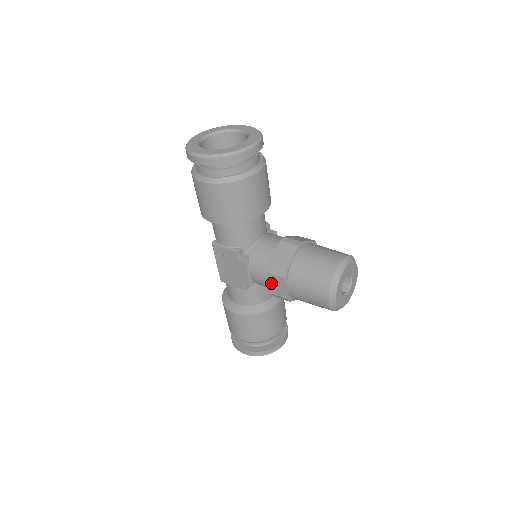
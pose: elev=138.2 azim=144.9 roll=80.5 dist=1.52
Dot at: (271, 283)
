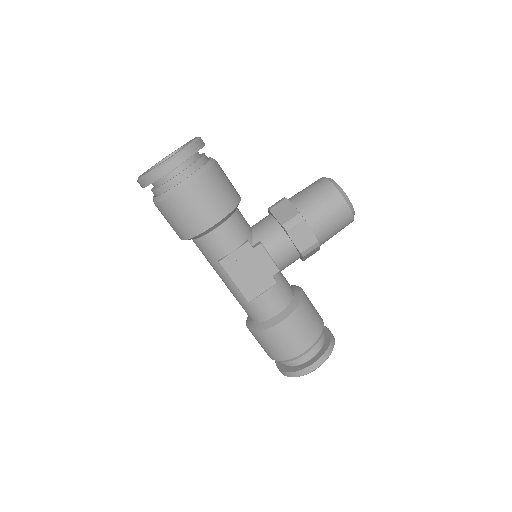
Dot at: (296, 240)
